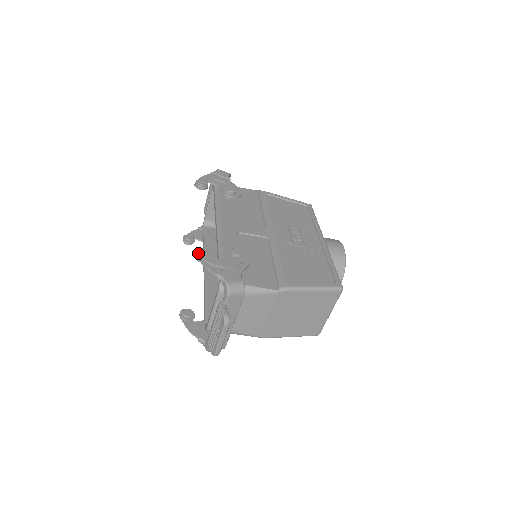
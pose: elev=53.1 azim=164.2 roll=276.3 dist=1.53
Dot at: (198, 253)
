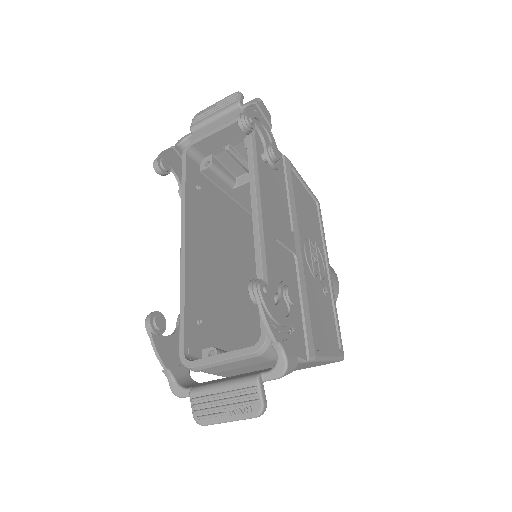
Dot at: (261, 292)
